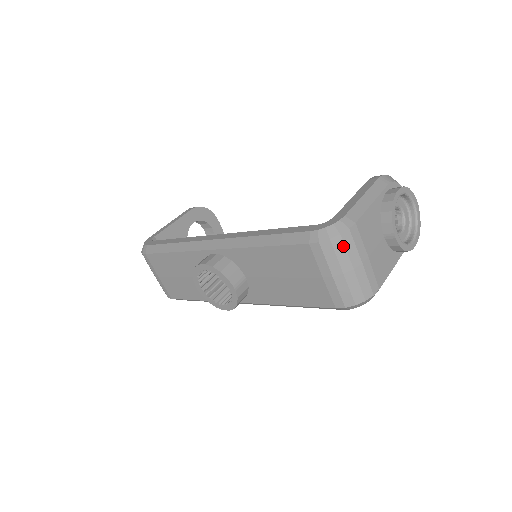
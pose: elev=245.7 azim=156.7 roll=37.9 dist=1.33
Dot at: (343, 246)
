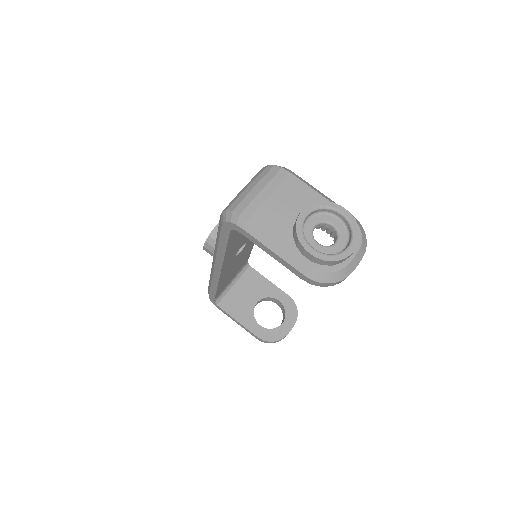
Dot at: (267, 172)
